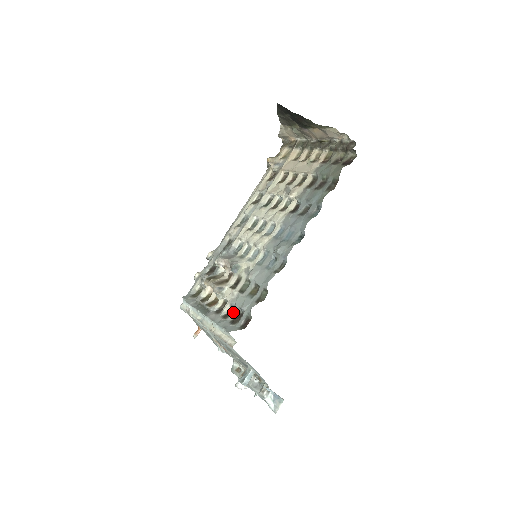
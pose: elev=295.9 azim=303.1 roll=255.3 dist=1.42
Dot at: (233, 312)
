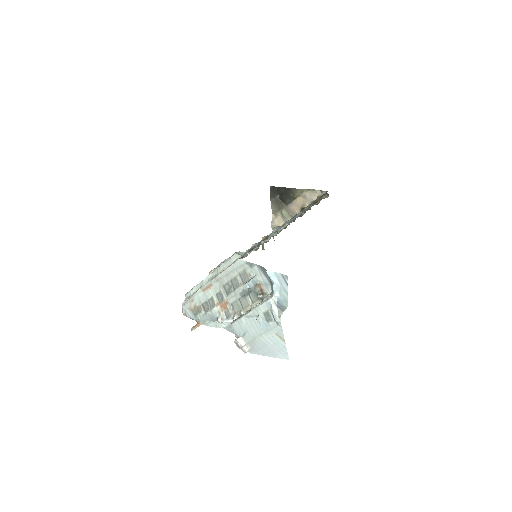
Dot at: occluded
